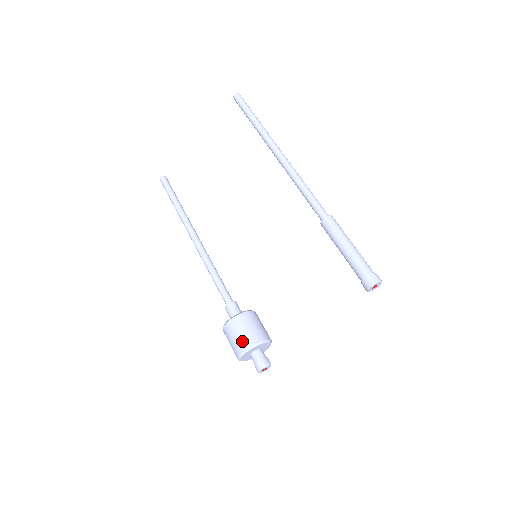
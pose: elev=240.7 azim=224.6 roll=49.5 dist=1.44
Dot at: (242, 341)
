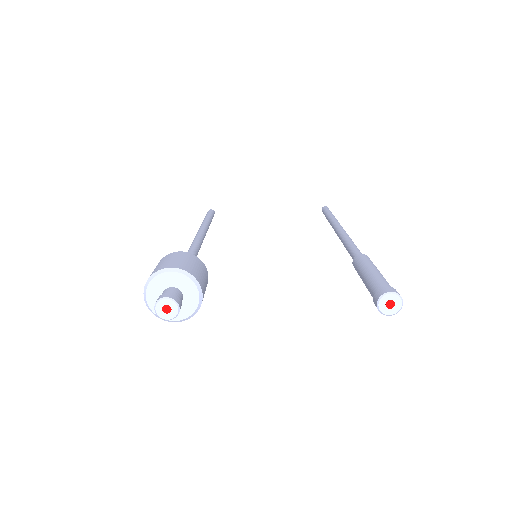
Dot at: (178, 263)
